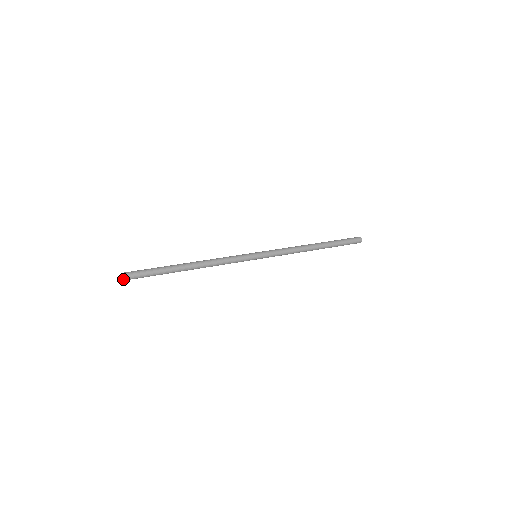
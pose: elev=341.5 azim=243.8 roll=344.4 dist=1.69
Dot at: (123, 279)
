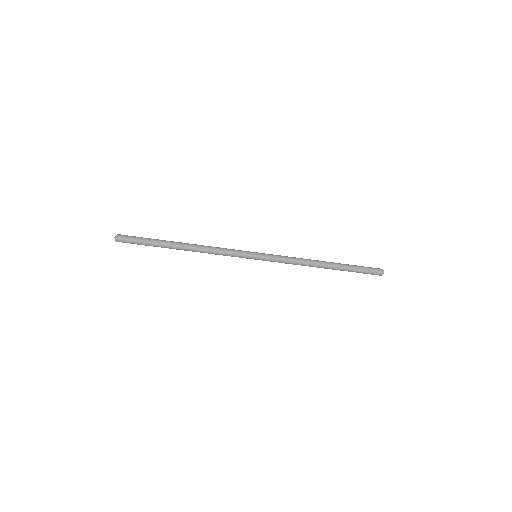
Dot at: (115, 240)
